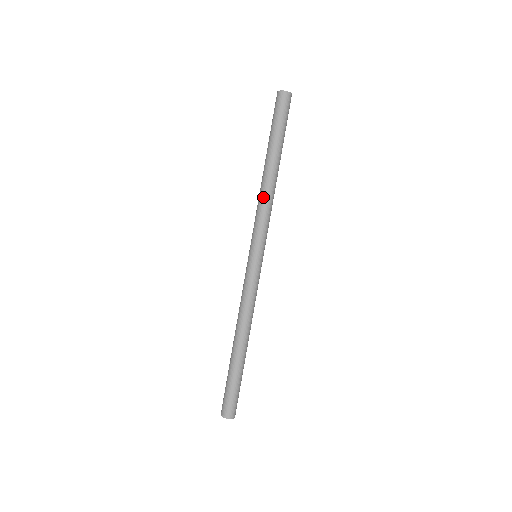
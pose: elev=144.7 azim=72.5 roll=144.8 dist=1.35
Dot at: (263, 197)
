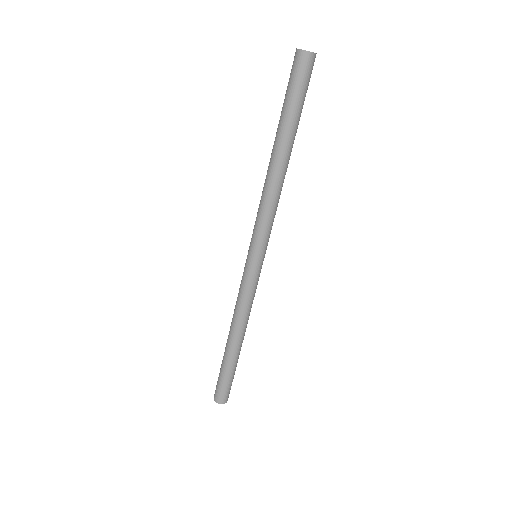
Dot at: (266, 193)
